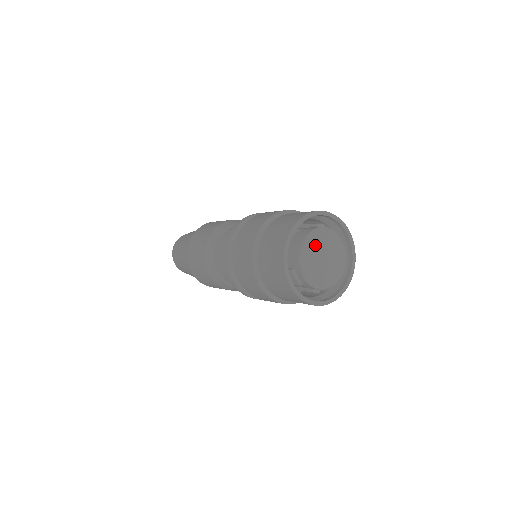
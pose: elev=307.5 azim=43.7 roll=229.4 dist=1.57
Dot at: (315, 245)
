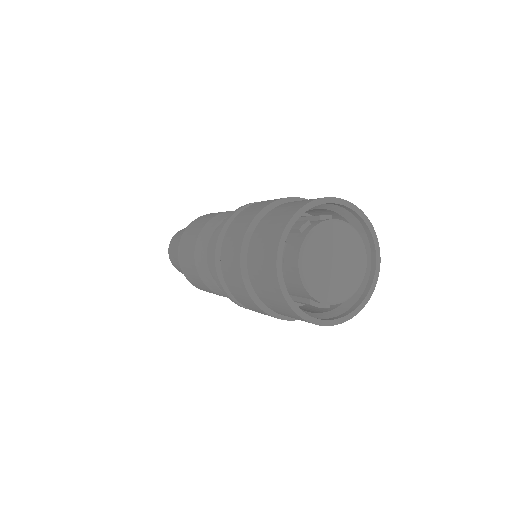
Dot at: (315, 262)
